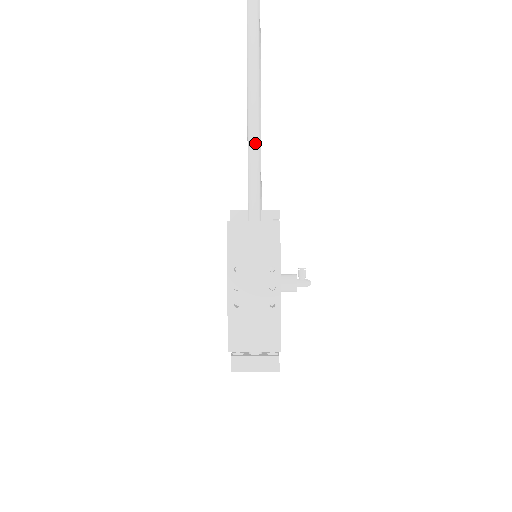
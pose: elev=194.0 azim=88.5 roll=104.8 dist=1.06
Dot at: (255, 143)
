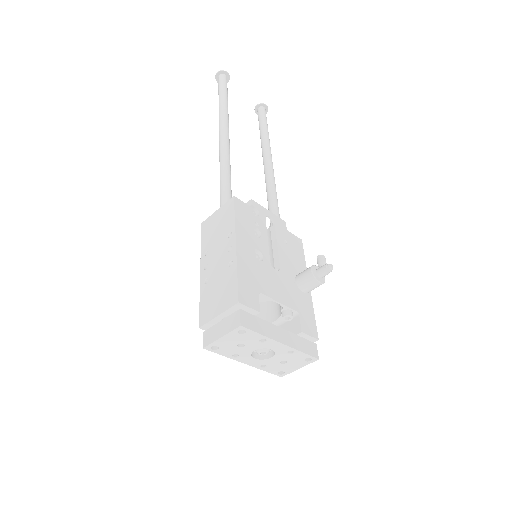
Dot at: (222, 164)
